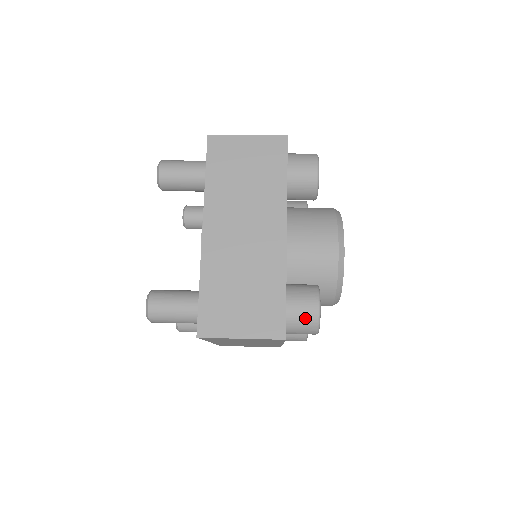
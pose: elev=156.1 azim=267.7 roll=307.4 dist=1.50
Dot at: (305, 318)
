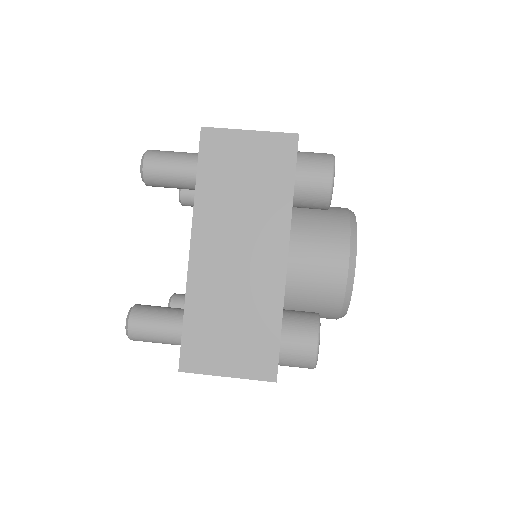
Dot at: (301, 356)
